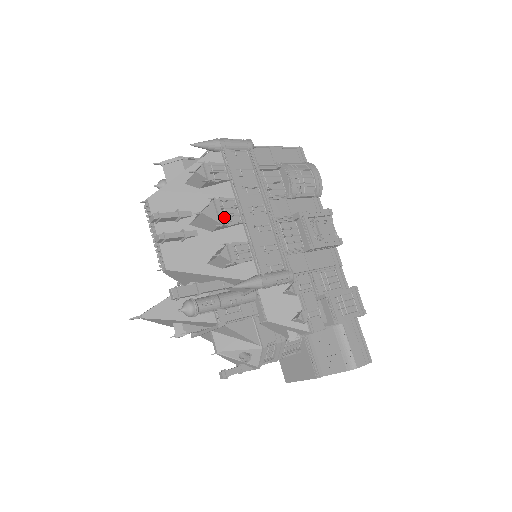
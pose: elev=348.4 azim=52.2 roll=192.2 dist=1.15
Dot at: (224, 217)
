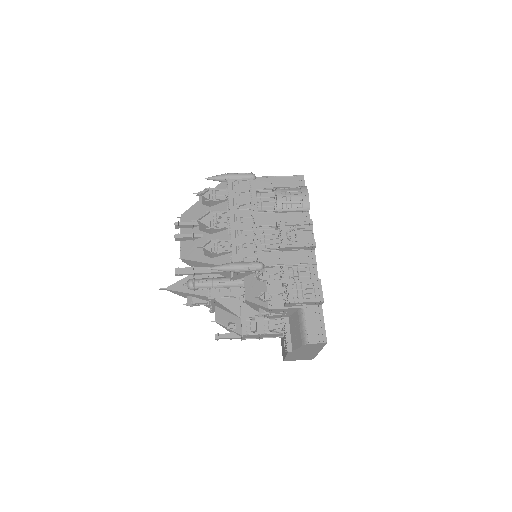
Dot at: (215, 223)
